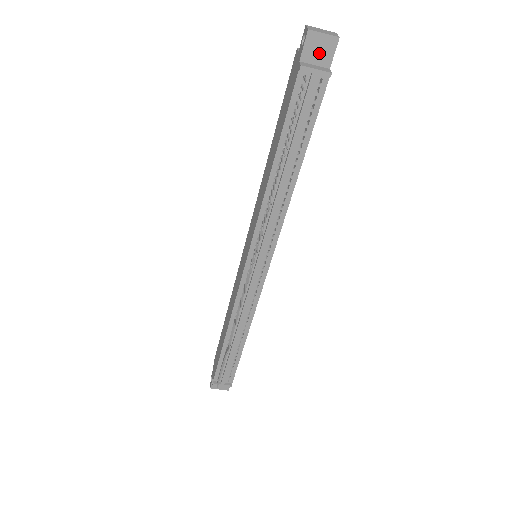
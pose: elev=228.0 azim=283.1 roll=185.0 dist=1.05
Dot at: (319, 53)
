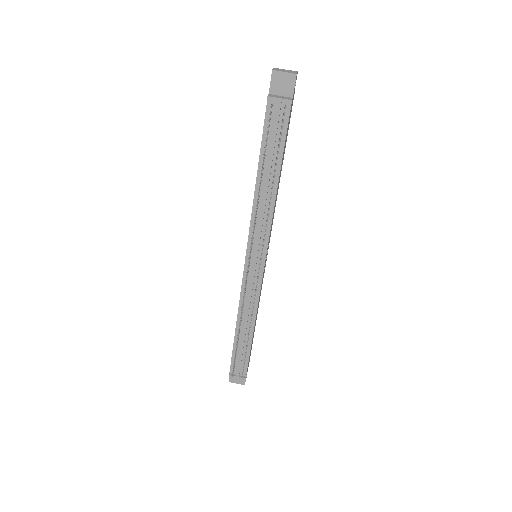
Dot at: (283, 87)
